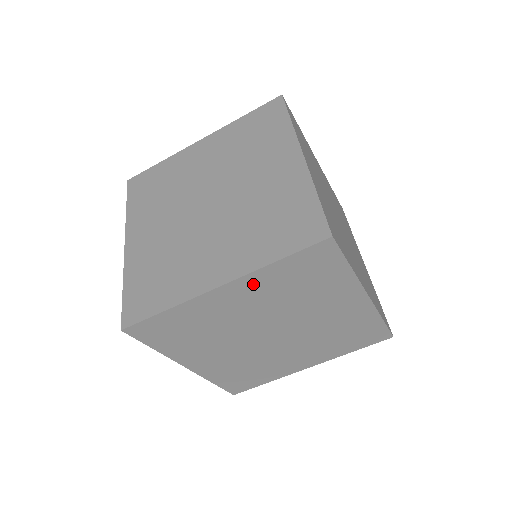
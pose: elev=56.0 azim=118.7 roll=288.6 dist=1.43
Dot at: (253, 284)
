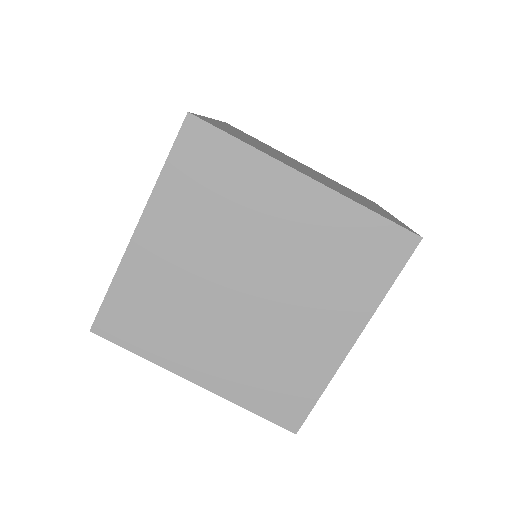
Dot at: (325, 208)
